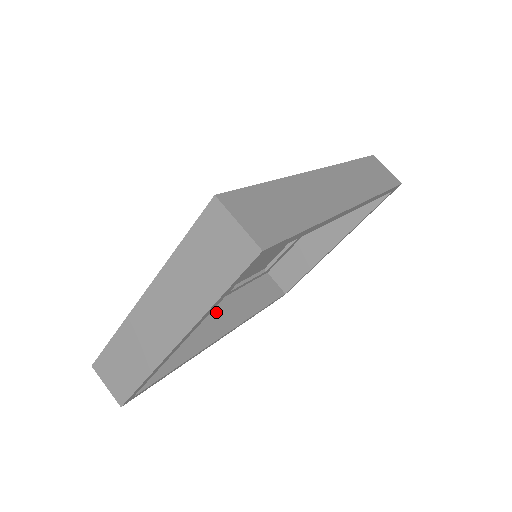
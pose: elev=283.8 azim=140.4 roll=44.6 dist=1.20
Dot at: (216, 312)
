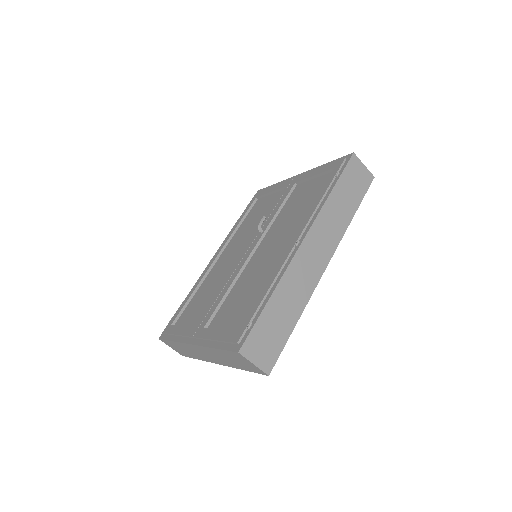
Dot at: occluded
